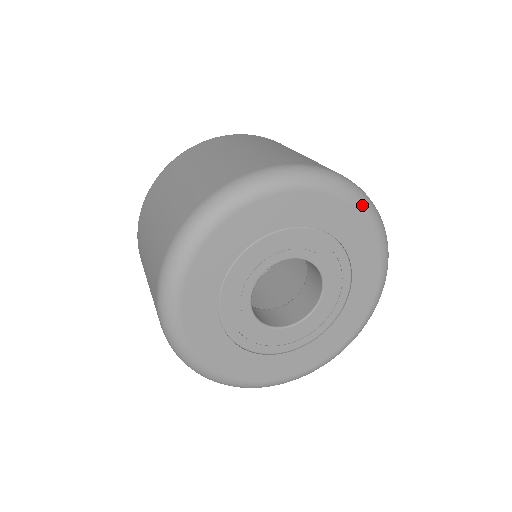
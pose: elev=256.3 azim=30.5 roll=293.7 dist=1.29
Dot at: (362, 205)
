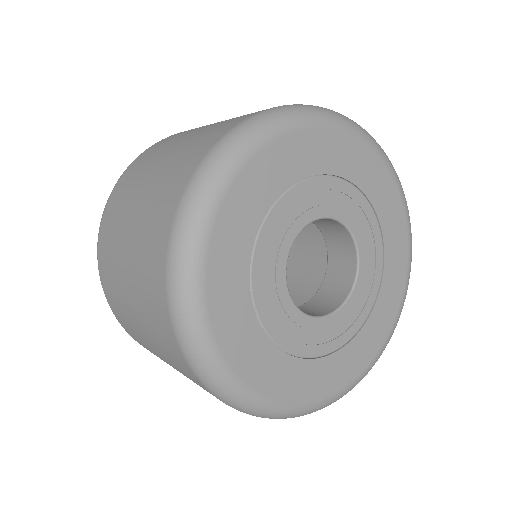
Dot at: (399, 183)
